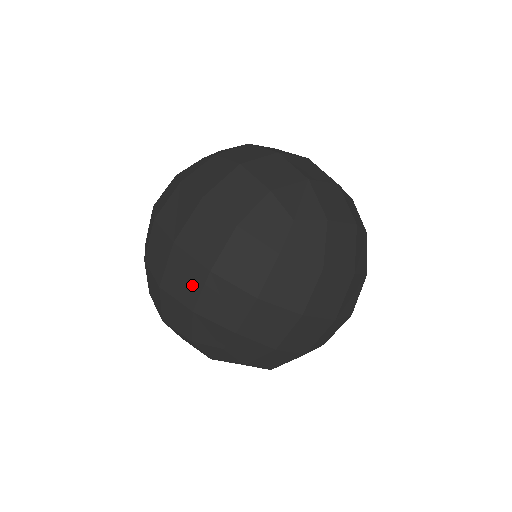
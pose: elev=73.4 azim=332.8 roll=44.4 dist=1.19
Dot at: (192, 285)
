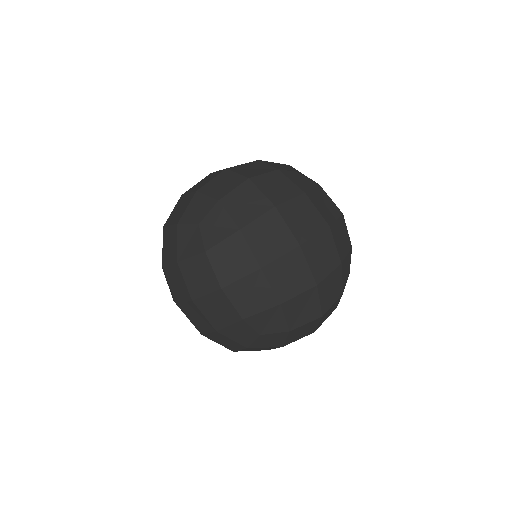
Dot at: (200, 317)
